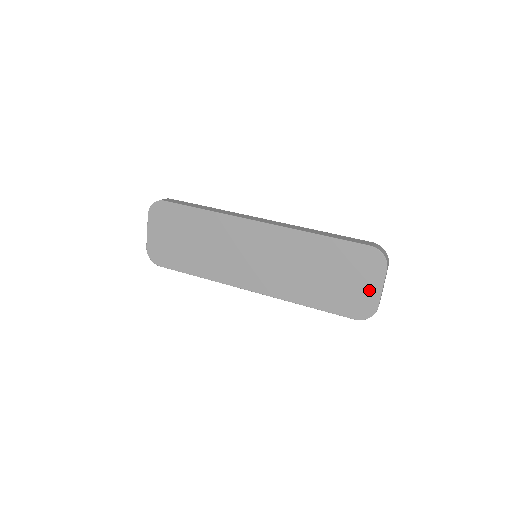
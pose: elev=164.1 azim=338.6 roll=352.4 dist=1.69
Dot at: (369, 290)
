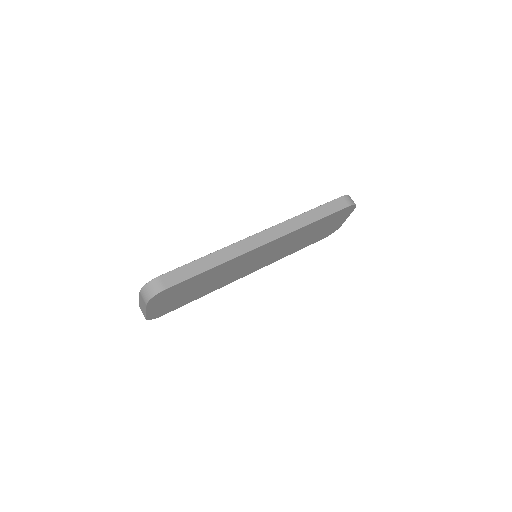
Dot at: (339, 223)
